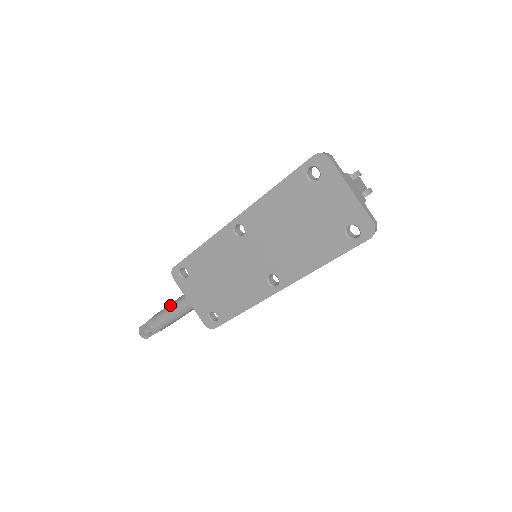
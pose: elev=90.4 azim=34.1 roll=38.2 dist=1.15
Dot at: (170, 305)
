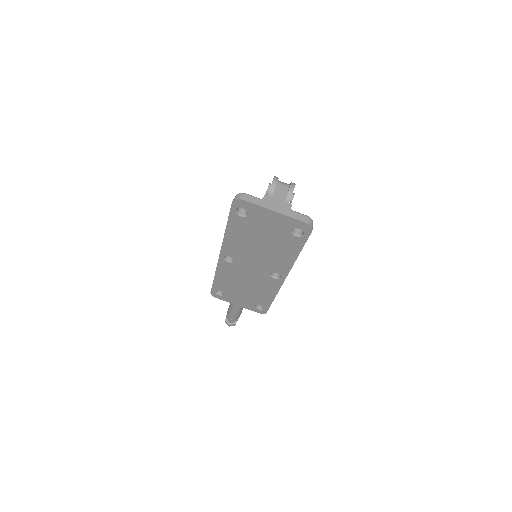
Dot at: (231, 303)
